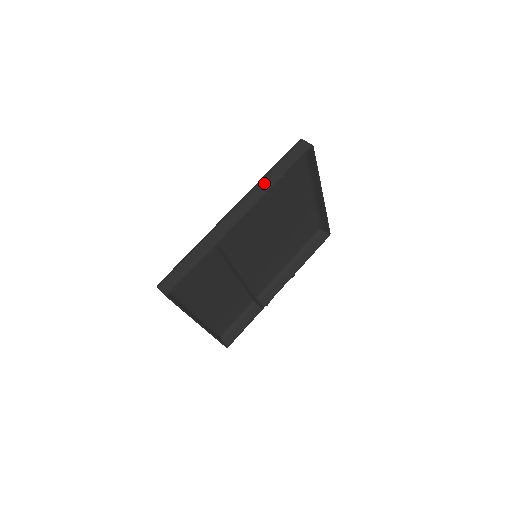
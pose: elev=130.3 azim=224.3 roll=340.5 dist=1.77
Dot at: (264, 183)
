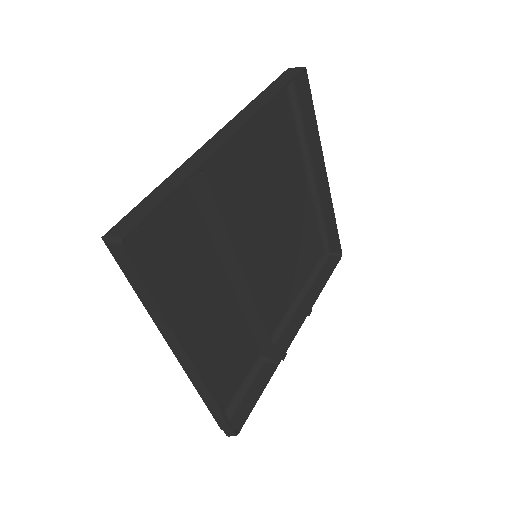
Dot at: (253, 104)
